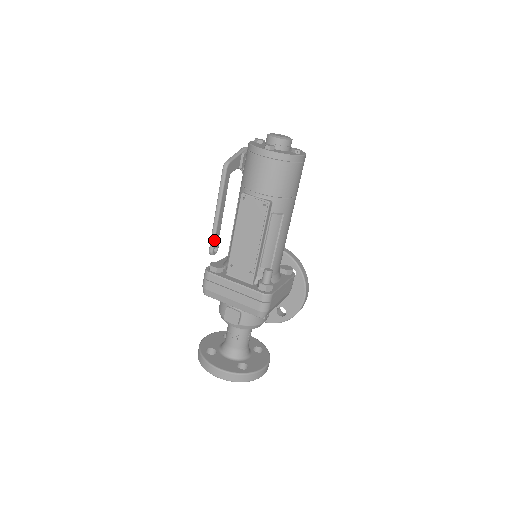
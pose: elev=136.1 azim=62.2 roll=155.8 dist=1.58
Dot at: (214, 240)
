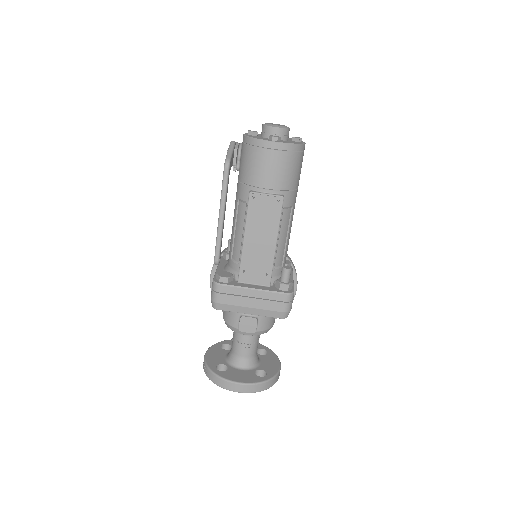
Dot at: (220, 248)
